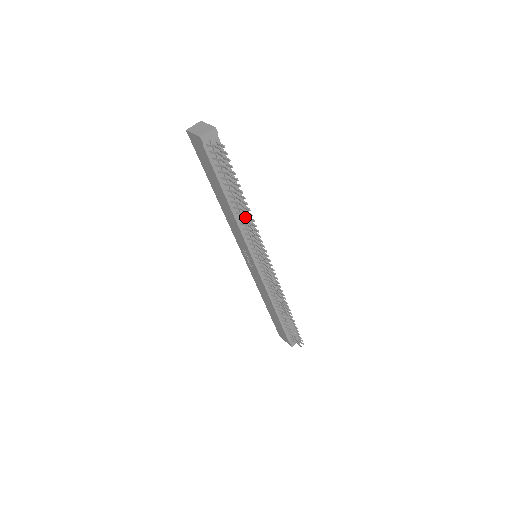
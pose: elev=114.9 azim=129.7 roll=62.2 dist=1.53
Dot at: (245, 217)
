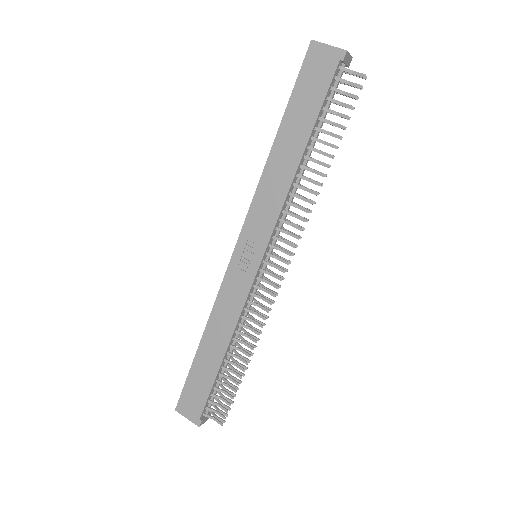
Dot at: (294, 190)
